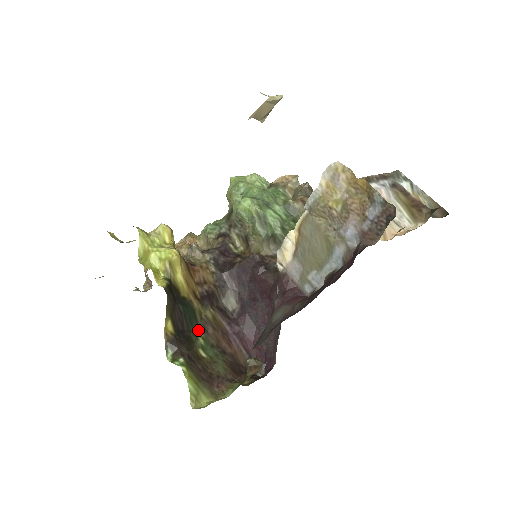
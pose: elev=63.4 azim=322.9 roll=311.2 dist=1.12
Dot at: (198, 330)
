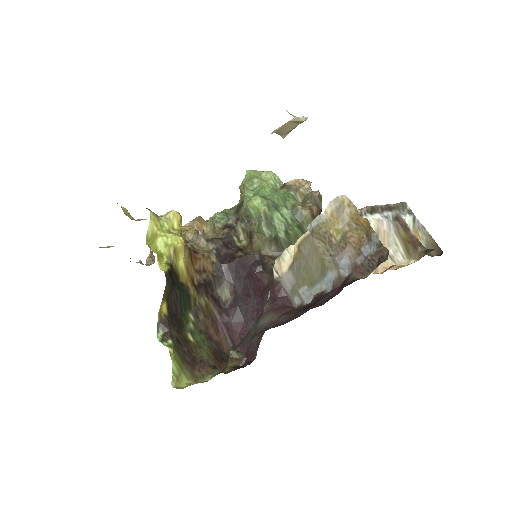
Dot at: (190, 315)
